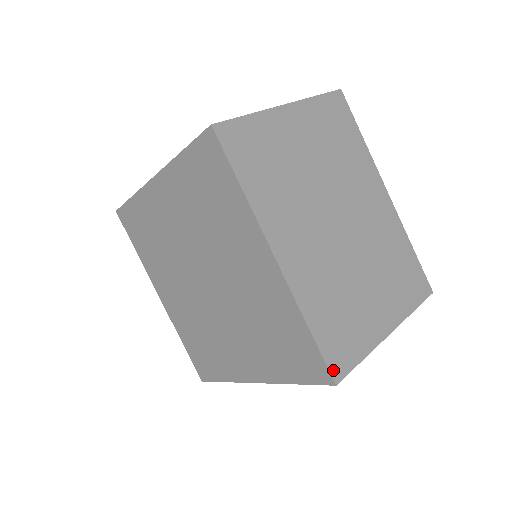
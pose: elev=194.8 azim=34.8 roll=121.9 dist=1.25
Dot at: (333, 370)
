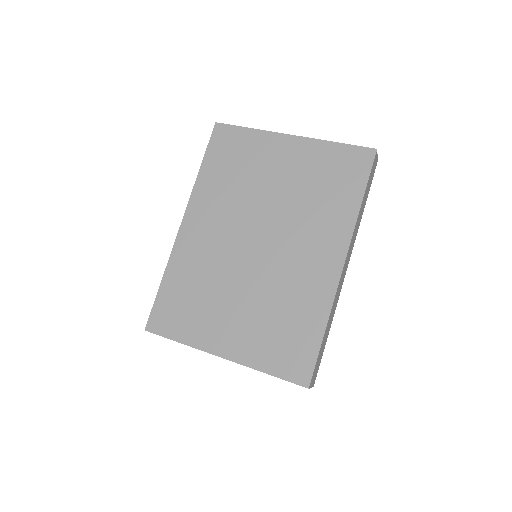
Dot at: (152, 320)
